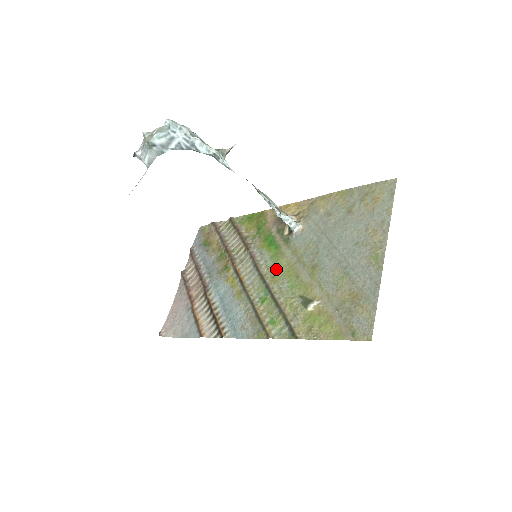
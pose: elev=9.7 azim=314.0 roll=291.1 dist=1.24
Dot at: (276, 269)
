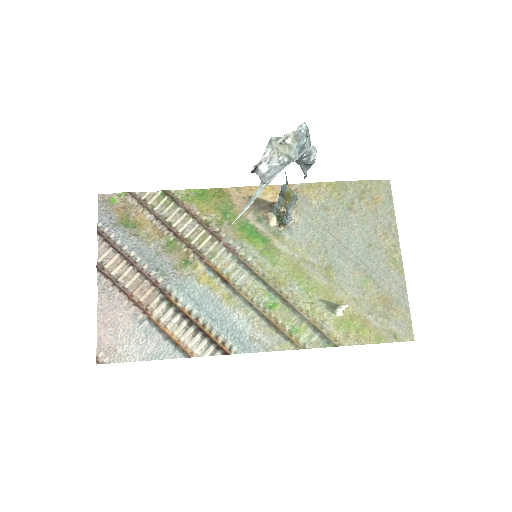
Dot at: (276, 268)
